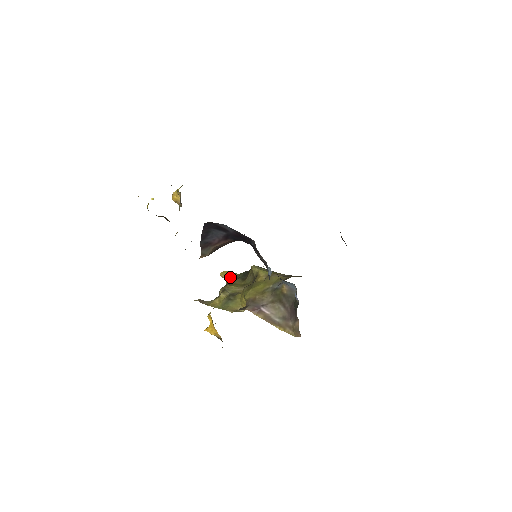
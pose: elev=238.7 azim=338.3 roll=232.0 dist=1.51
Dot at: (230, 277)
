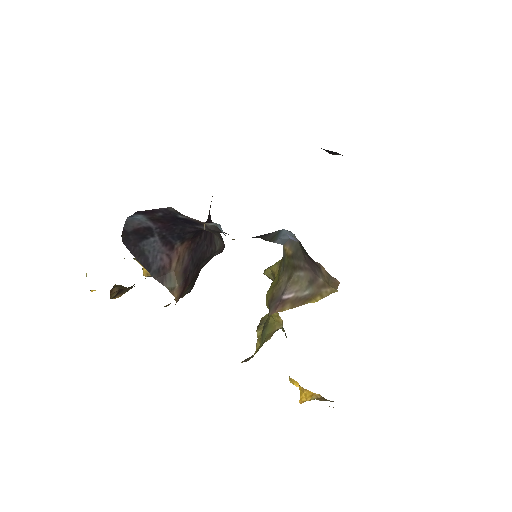
Dot at: occluded
